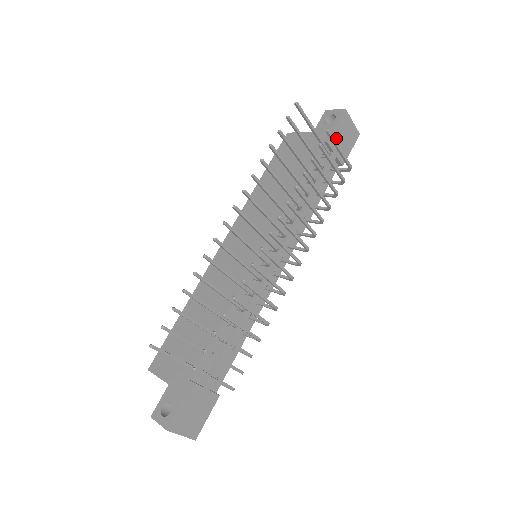
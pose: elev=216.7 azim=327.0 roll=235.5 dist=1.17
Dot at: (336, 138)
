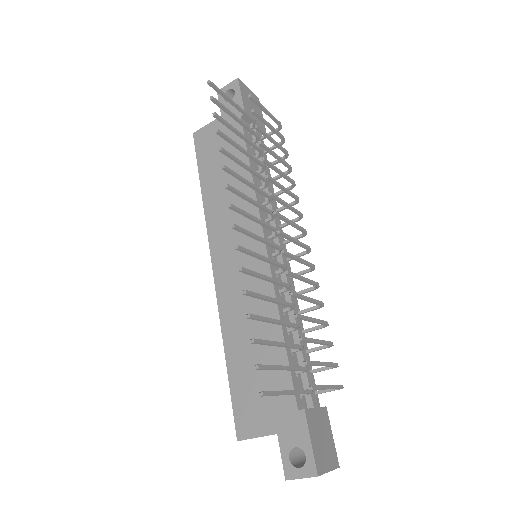
Dot at: (248, 108)
